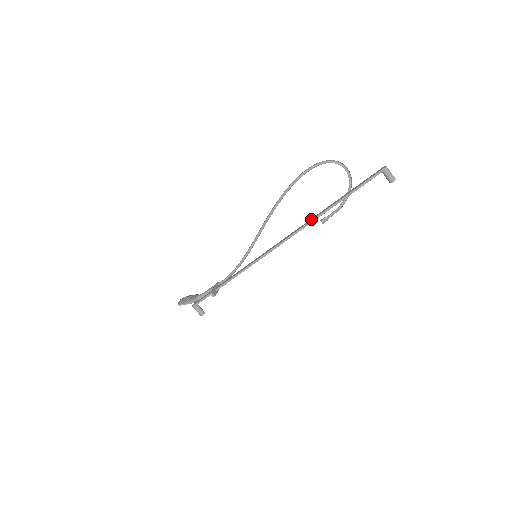
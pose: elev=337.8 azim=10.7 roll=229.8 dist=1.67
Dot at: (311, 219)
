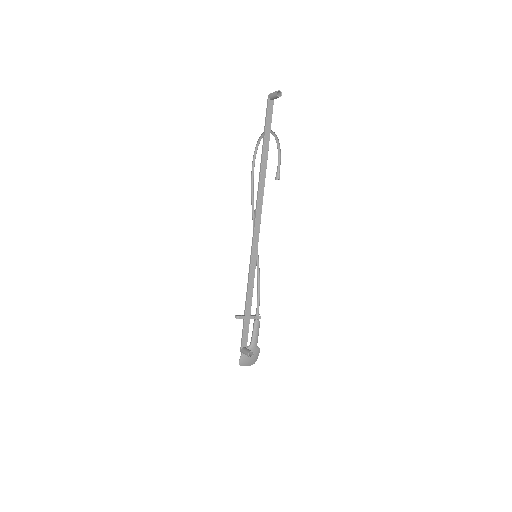
Dot at: (261, 182)
